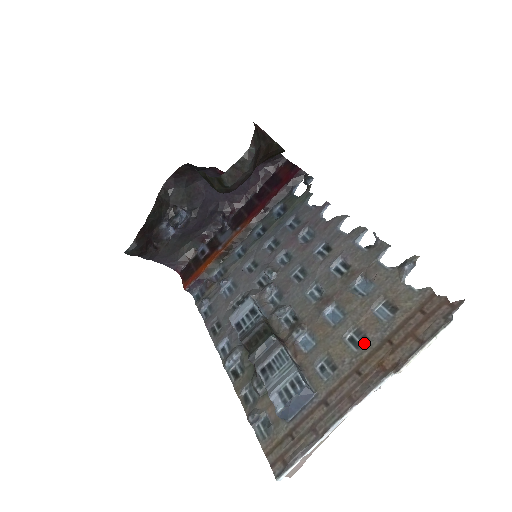
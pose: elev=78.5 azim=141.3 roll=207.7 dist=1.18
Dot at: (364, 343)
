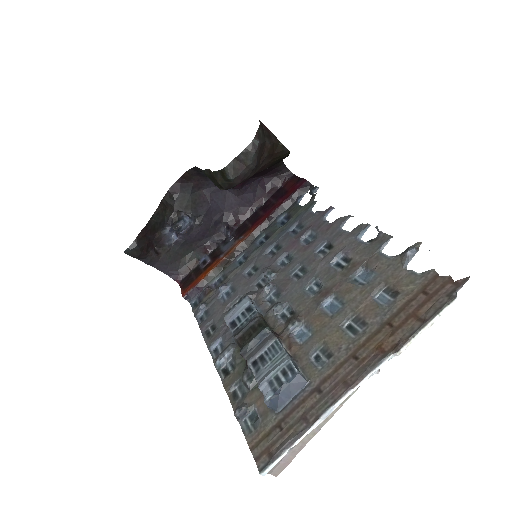
Dot at: (362, 328)
